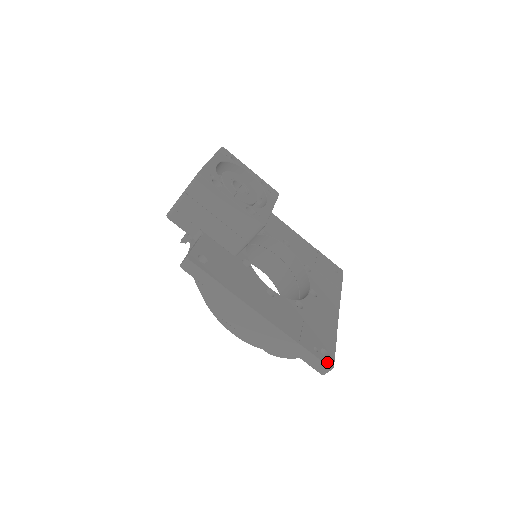
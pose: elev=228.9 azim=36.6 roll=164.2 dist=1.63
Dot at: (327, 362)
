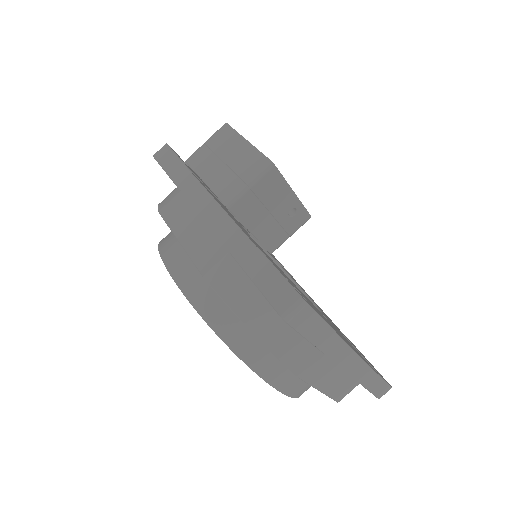
Dot at: (297, 291)
